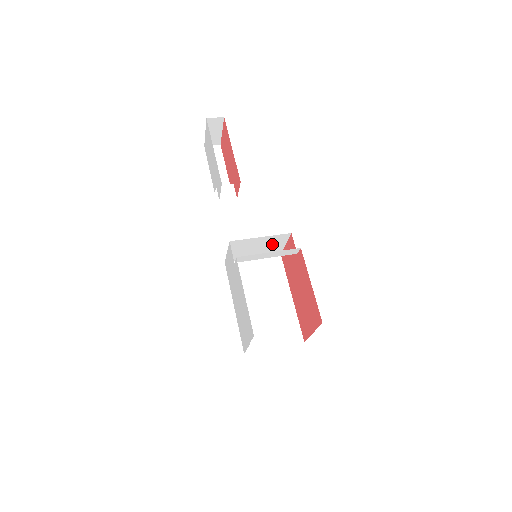
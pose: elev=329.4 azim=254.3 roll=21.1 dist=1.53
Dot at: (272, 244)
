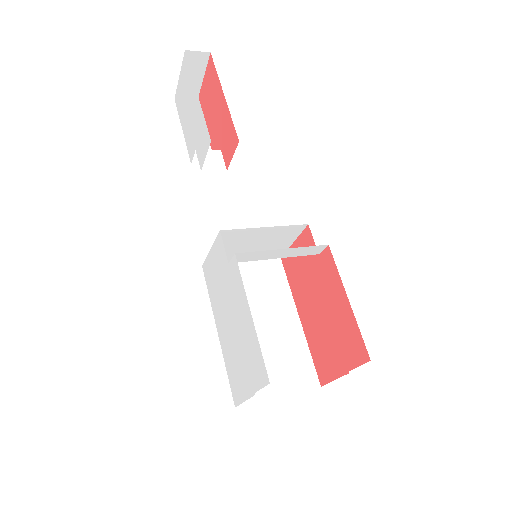
Dot at: (276, 241)
